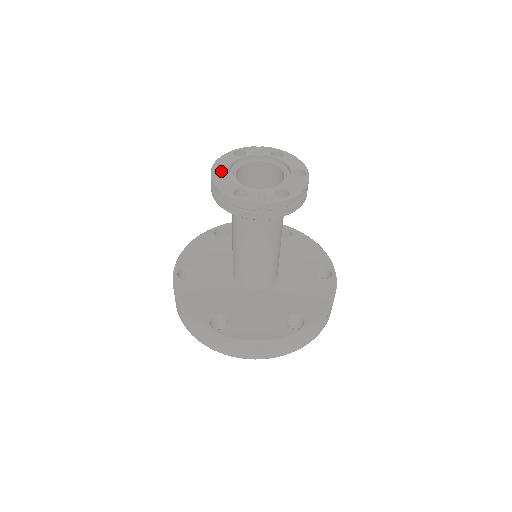
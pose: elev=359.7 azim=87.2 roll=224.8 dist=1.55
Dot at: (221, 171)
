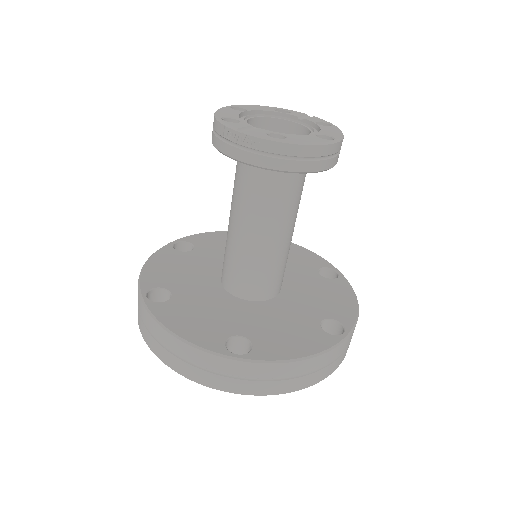
Dot at: occluded
